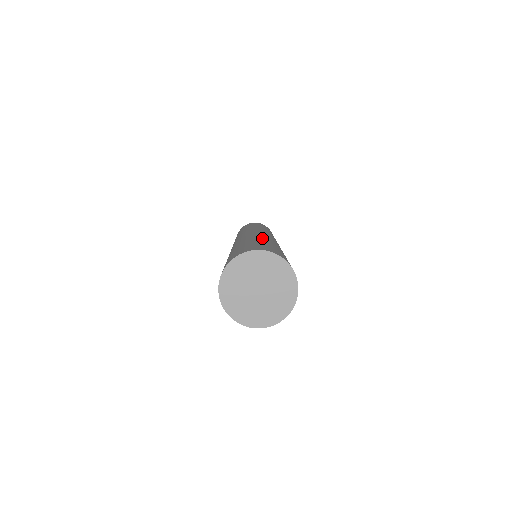
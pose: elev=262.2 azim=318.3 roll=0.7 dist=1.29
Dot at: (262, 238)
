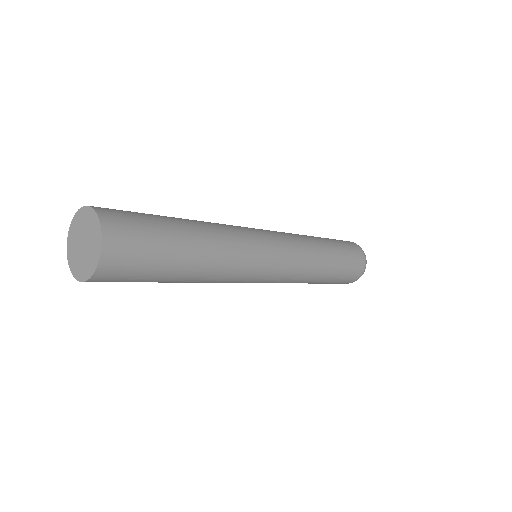
Dot at: (198, 224)
